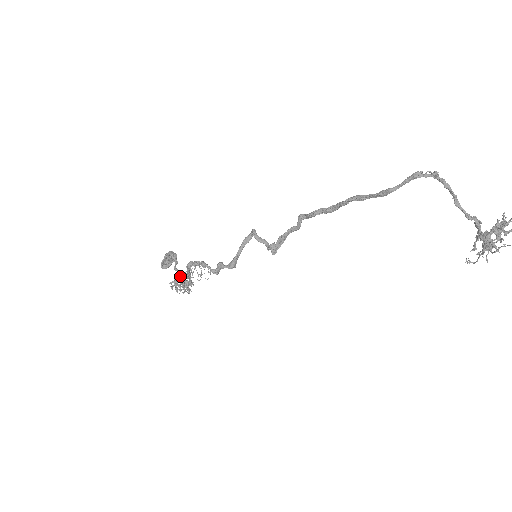
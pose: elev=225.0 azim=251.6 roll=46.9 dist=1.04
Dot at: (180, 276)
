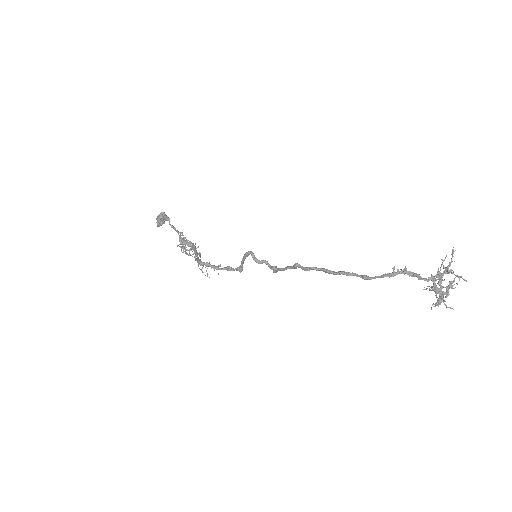
Dot at: (185, 244)
